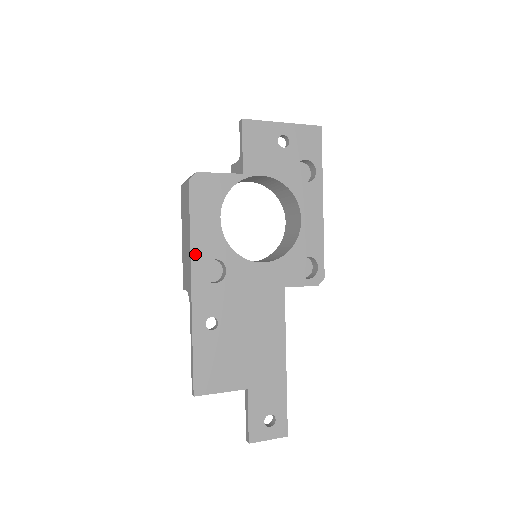
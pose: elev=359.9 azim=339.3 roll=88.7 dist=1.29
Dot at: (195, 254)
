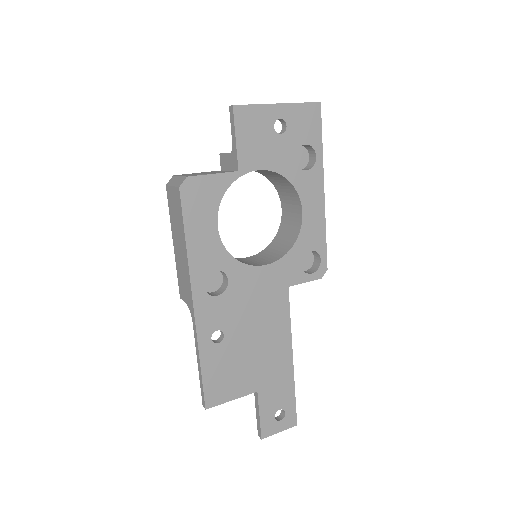
Dot at: (194, 269)
